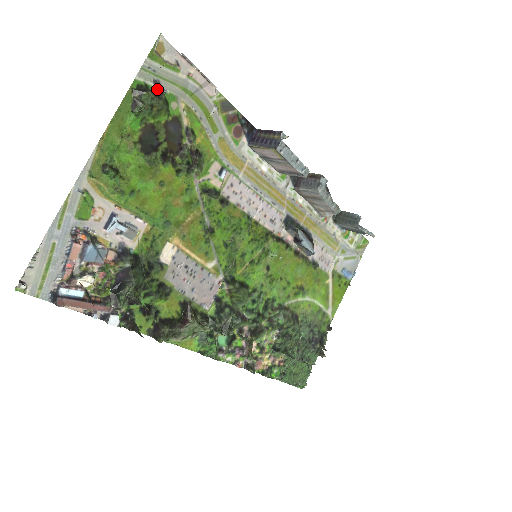
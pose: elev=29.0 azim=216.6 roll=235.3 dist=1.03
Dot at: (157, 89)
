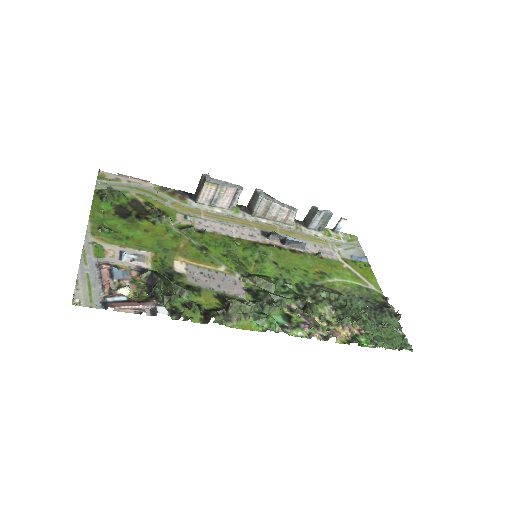
Dot at: occluded
